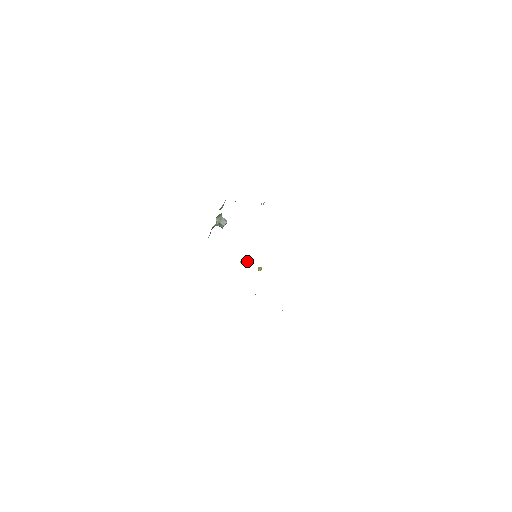
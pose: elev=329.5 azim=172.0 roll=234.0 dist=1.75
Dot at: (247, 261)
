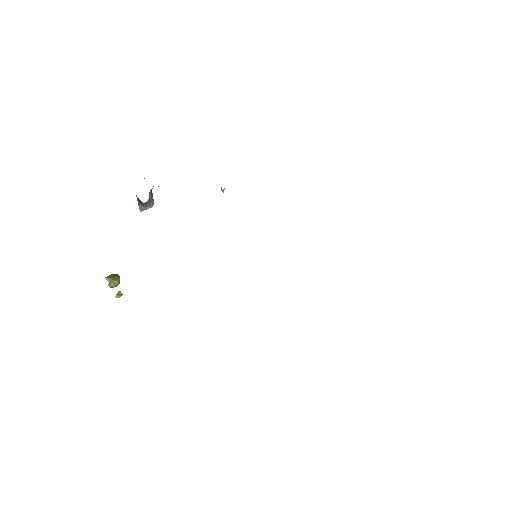
Dot at: (117, 278)
